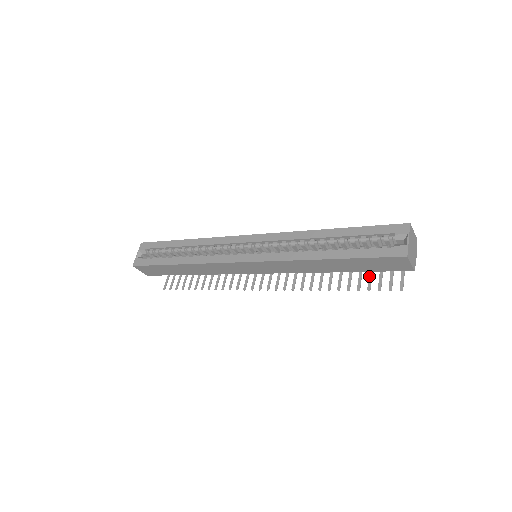
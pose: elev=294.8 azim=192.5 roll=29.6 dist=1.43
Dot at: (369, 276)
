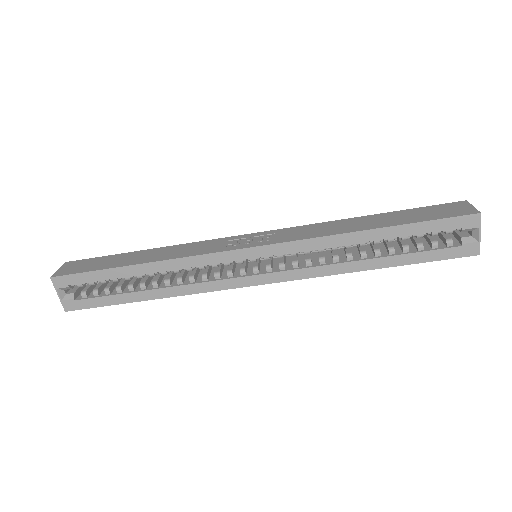
Dot at: occluded
